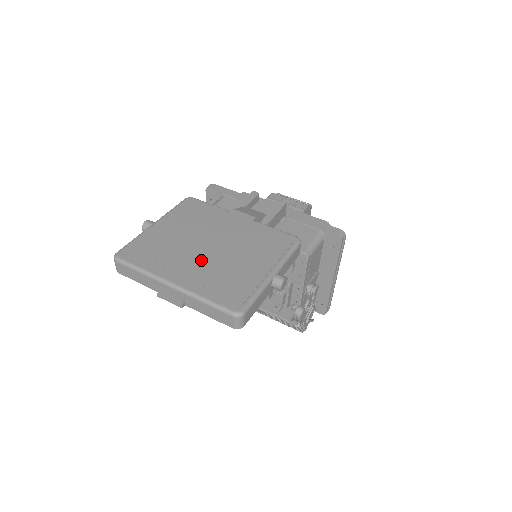
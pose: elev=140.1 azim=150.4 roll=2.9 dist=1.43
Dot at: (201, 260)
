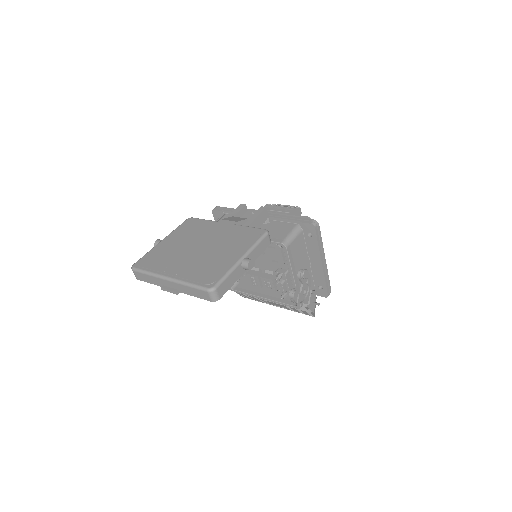
Dot at: (190, 258)
